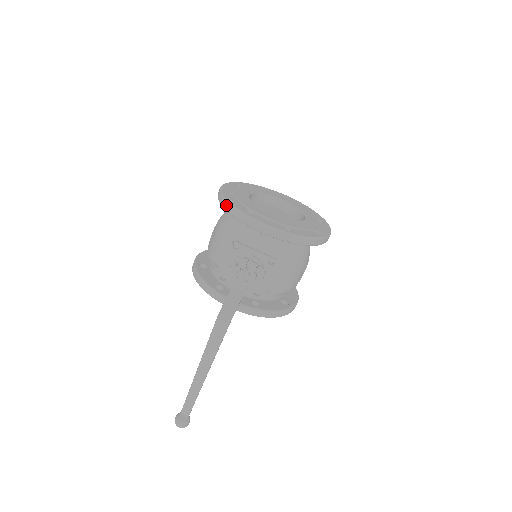
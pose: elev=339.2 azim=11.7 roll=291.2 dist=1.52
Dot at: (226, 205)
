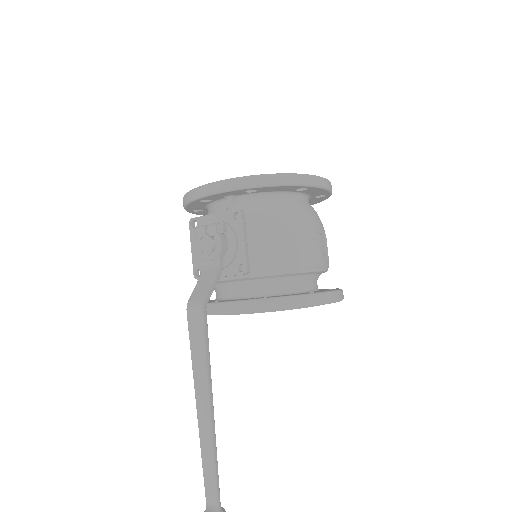
Dot at: (183, 200)
